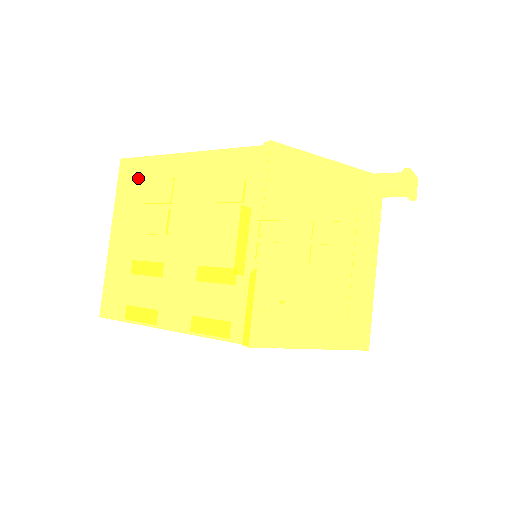
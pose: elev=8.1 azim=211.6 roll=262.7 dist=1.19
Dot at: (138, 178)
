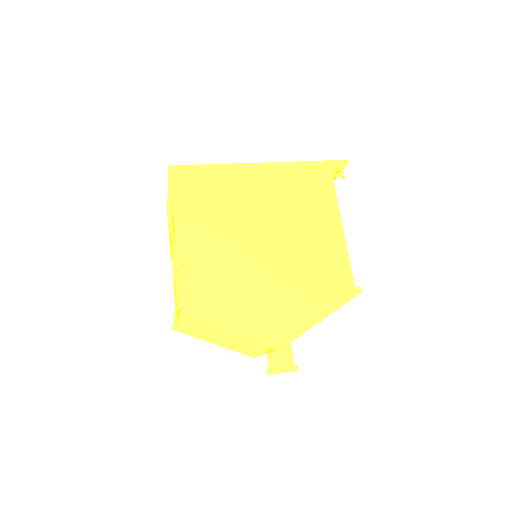
Dot at: (170, 195)
